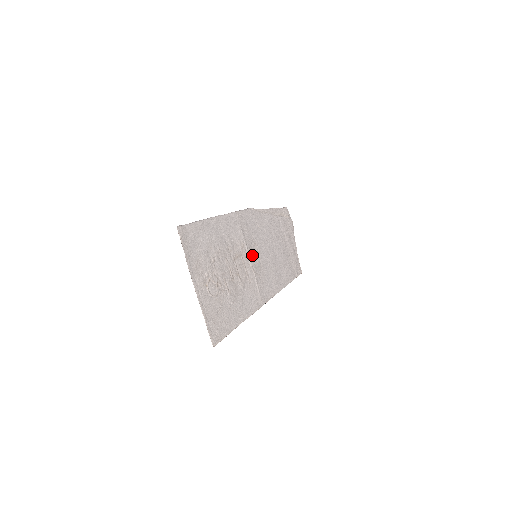
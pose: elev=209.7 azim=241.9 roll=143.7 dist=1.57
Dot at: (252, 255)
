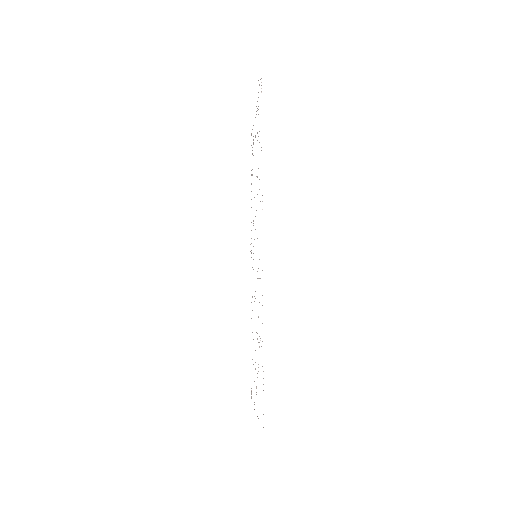
Dot at: occluded
